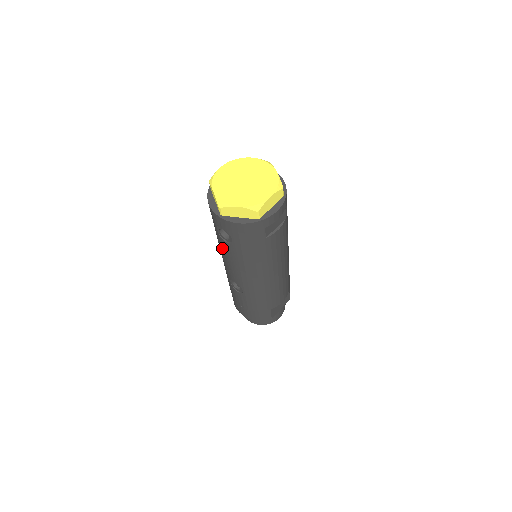
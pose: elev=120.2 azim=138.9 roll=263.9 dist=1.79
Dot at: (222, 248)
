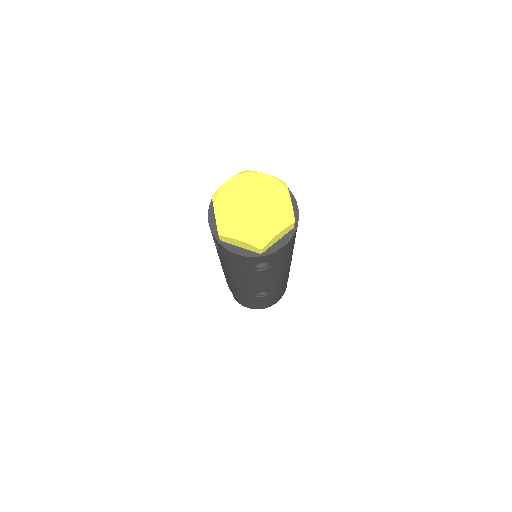
Dot at: (252, 278)
